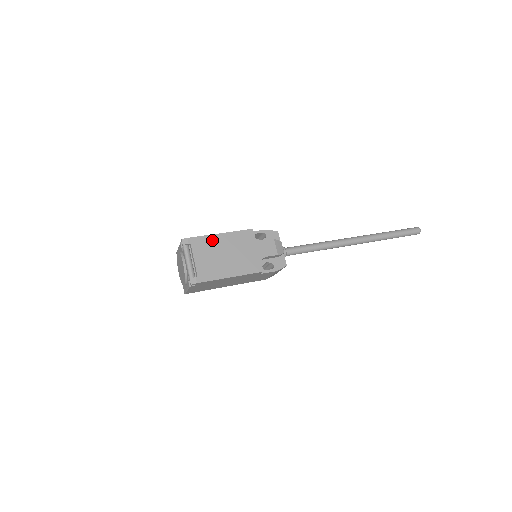
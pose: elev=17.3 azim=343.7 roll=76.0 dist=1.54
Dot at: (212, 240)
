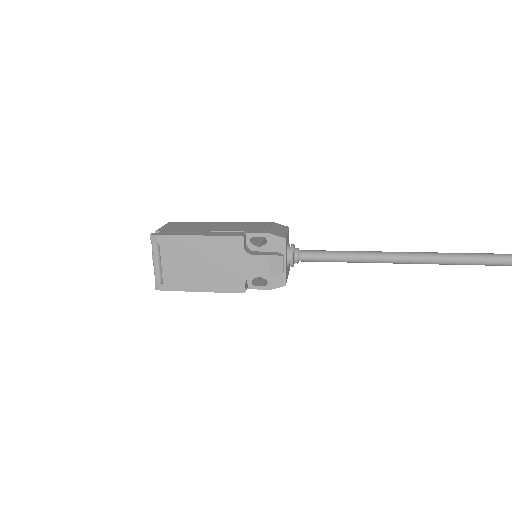
Dot at: (186, 242)
